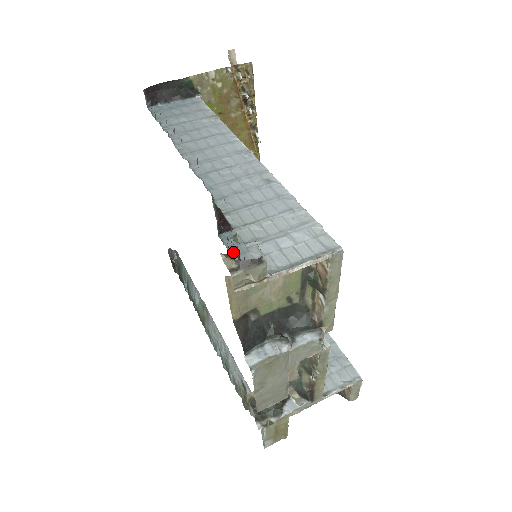
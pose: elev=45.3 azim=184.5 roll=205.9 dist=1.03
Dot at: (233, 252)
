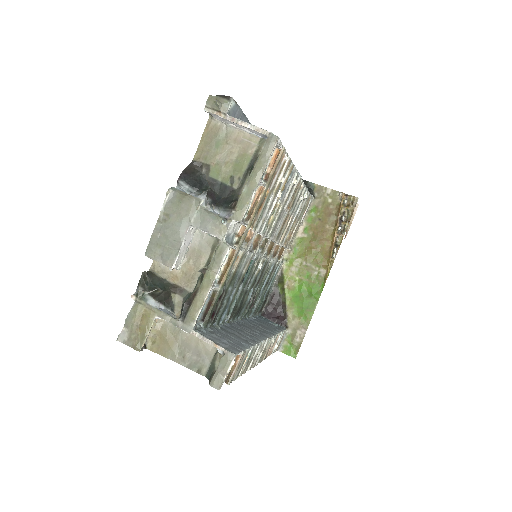
Dot at: (254, 305)
